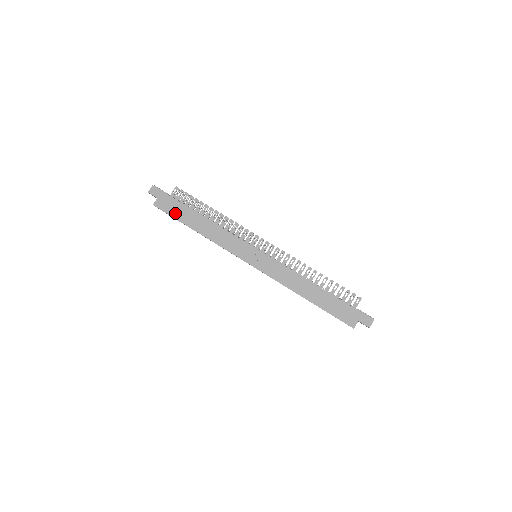
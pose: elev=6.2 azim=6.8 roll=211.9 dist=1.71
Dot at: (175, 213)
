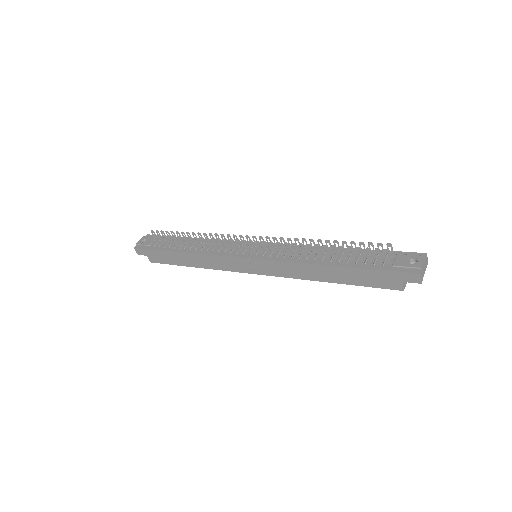
Dot at: (168, 261)
